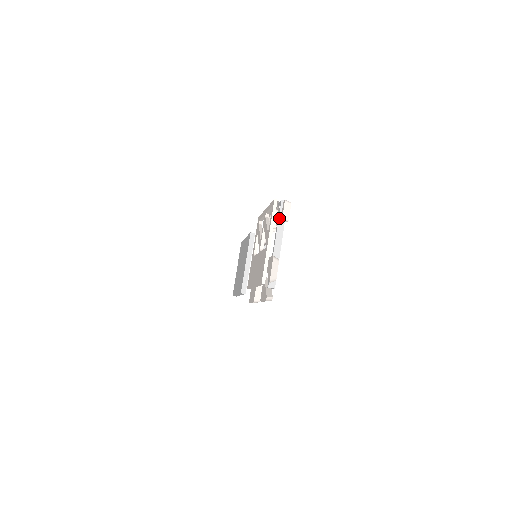
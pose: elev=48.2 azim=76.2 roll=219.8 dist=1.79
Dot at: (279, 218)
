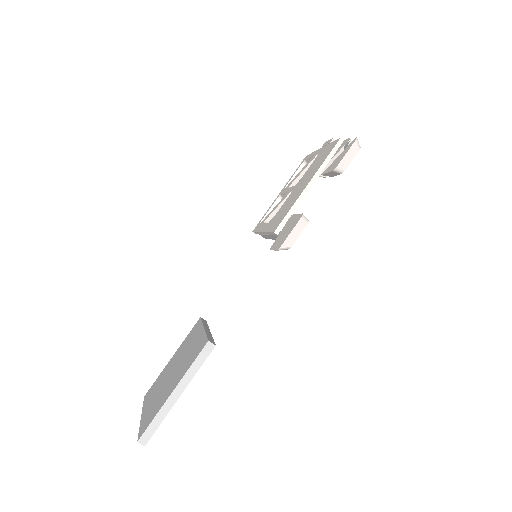
Dot at: occluded
